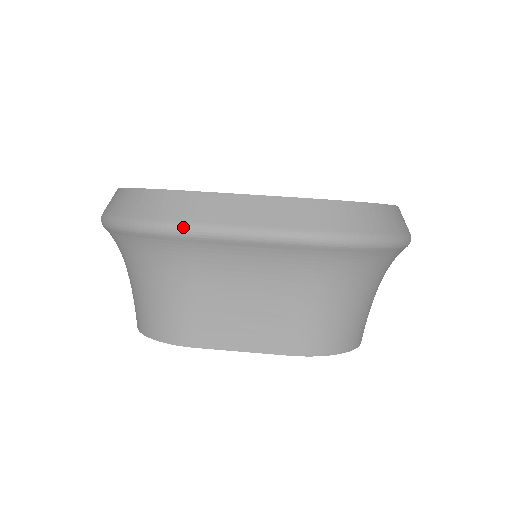
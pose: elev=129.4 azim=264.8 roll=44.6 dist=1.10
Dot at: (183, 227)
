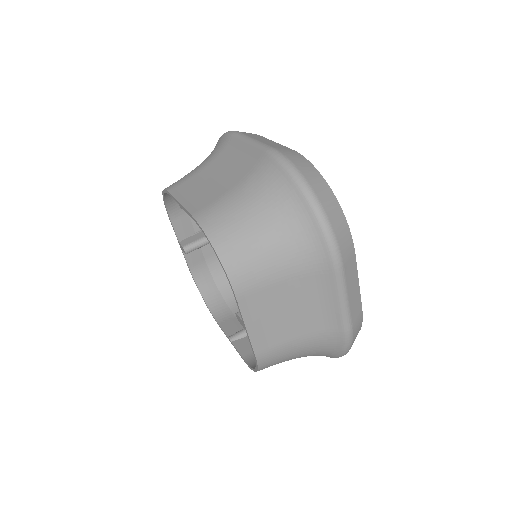
Dot at: (235, 132)
